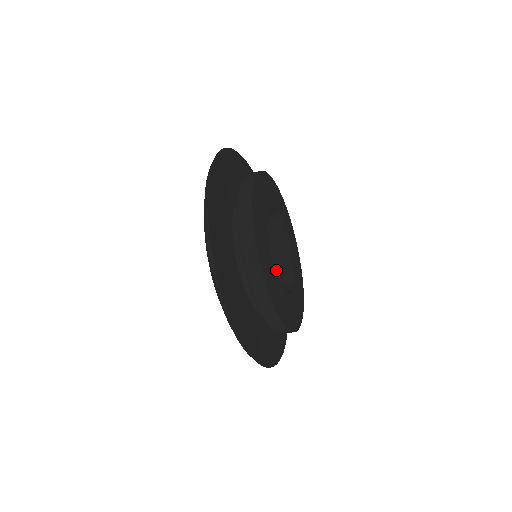
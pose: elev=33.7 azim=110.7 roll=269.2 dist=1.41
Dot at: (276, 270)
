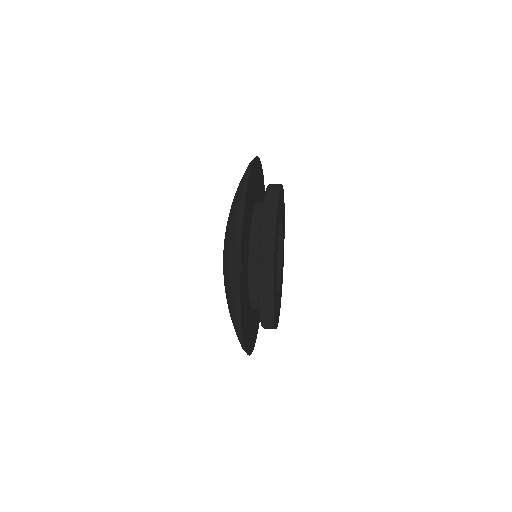
Dot at: occluded
